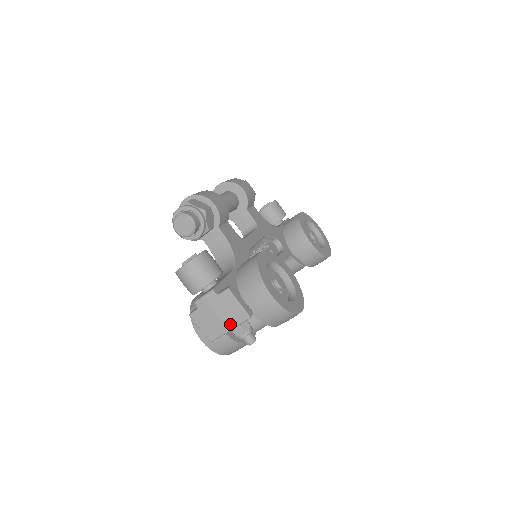
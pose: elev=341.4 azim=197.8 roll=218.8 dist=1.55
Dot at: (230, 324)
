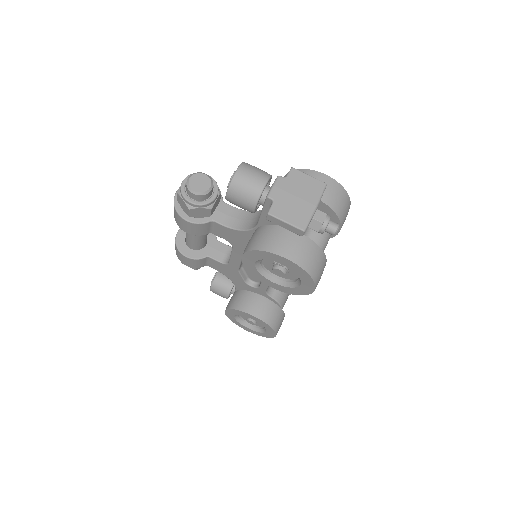
Dot at: (313, 199)
